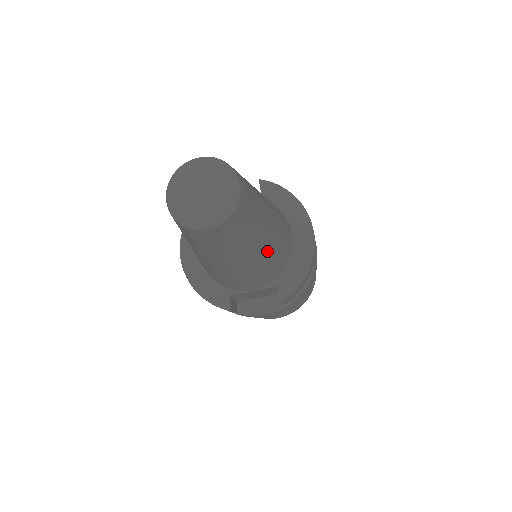
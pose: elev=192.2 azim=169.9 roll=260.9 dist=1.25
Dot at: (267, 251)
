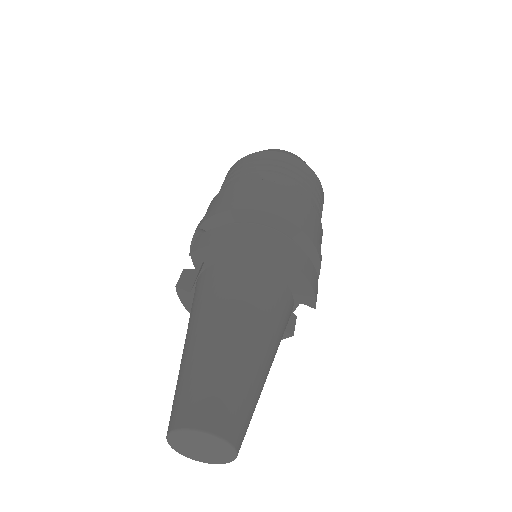
Dot at: (270, 346)
